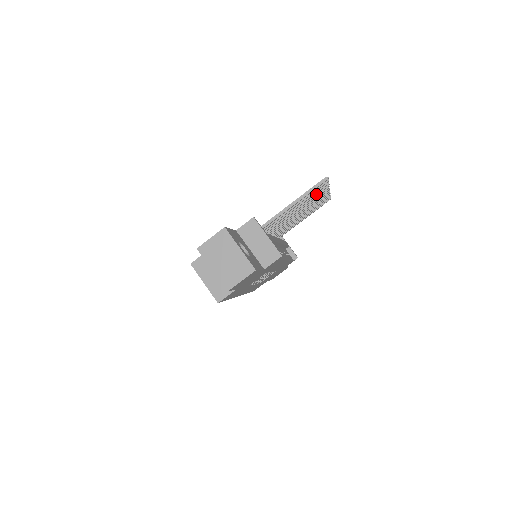
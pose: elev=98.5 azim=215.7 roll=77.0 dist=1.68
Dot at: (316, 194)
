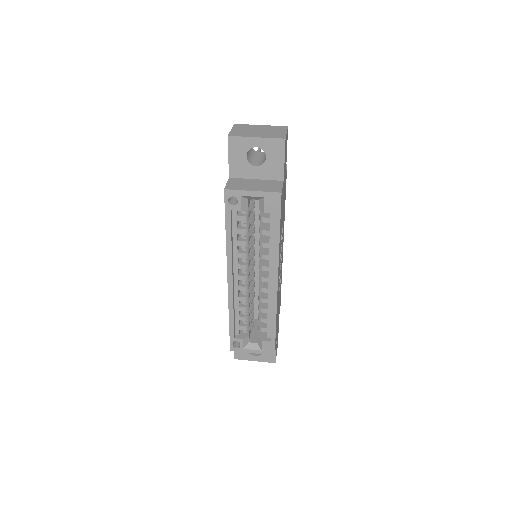
Dot at: occluded
